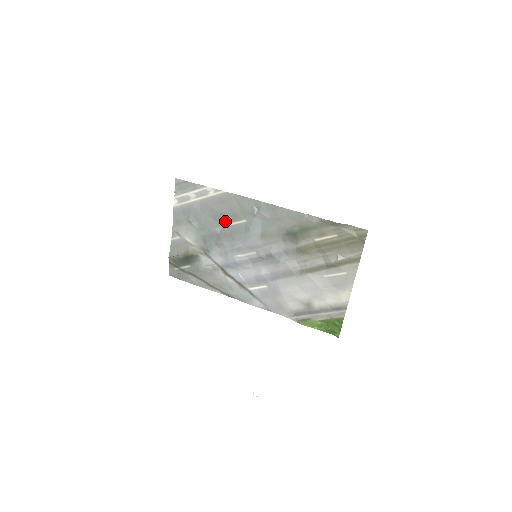
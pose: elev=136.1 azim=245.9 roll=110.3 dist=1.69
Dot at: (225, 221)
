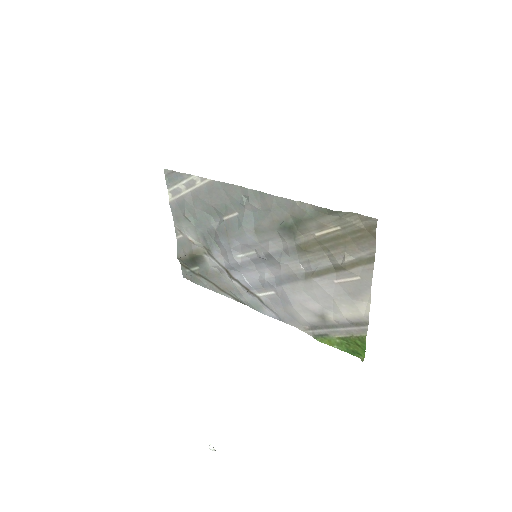
Dot at: (219, 215)
